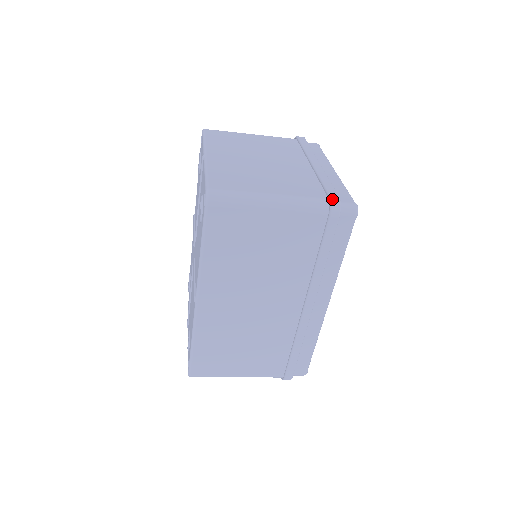
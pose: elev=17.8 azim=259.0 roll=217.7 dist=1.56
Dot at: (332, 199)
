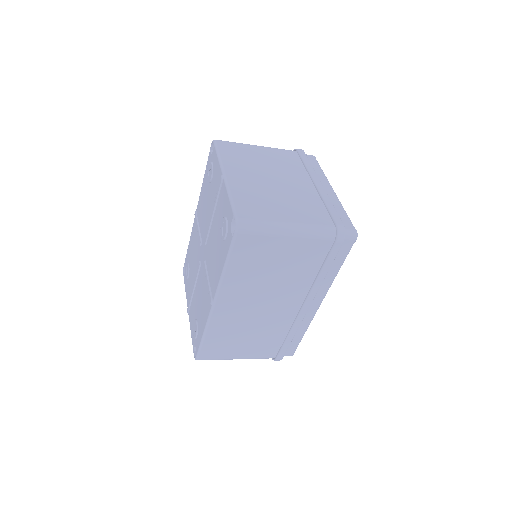
Dot at: (339, 228)
